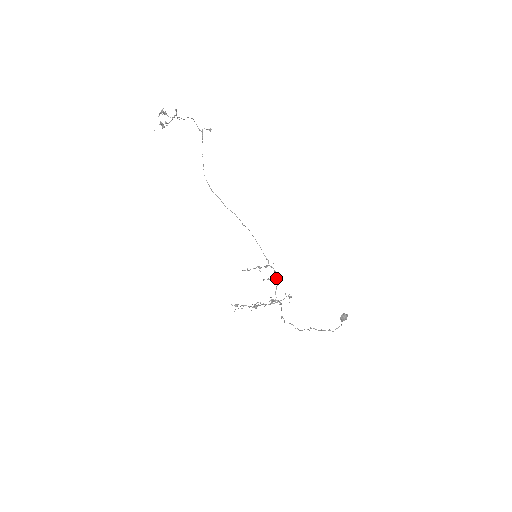
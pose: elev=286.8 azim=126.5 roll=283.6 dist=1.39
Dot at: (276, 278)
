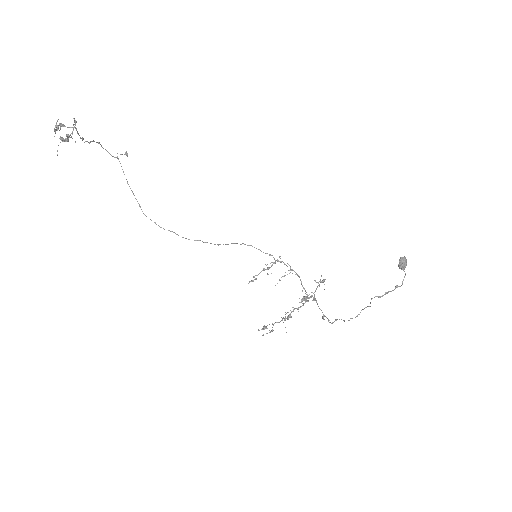
Dot at: (293, 270)
